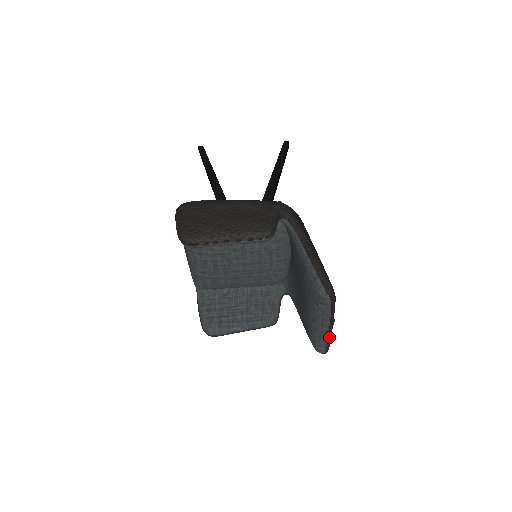
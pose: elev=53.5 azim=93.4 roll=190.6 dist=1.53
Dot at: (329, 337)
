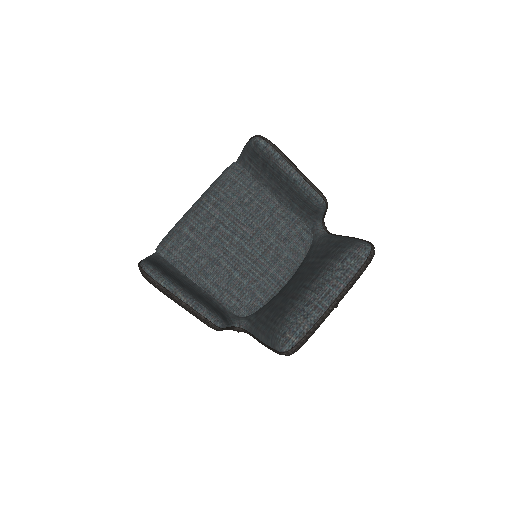
Dot at: (318, 322)
